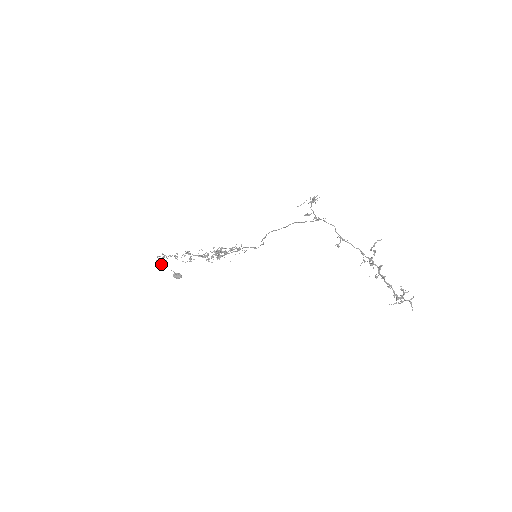
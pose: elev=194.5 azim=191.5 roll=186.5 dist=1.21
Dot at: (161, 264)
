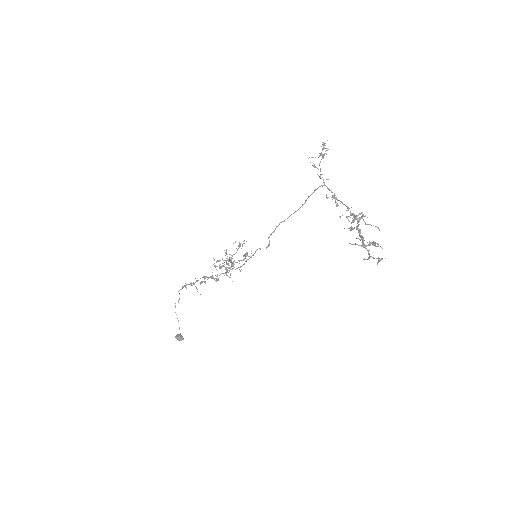
Dot at: occluded
